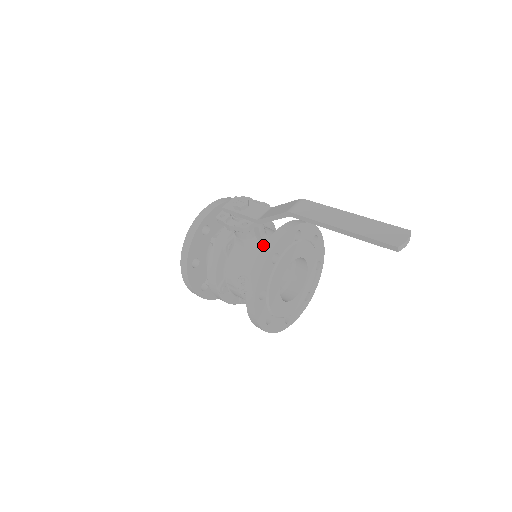
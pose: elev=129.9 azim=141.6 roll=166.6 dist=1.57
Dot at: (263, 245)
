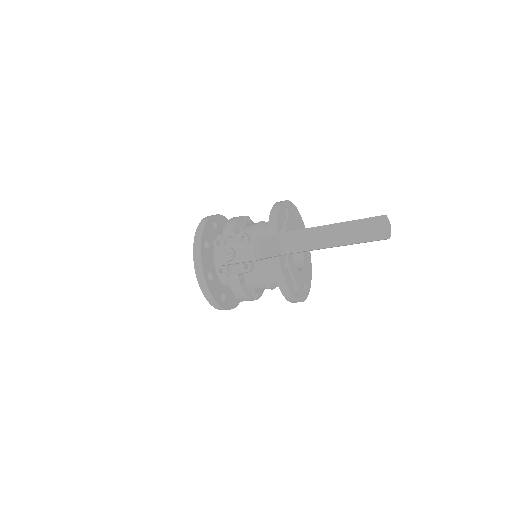
Dot at: occluded
